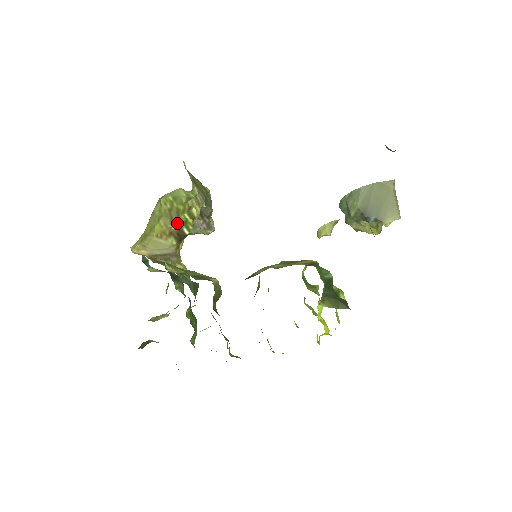
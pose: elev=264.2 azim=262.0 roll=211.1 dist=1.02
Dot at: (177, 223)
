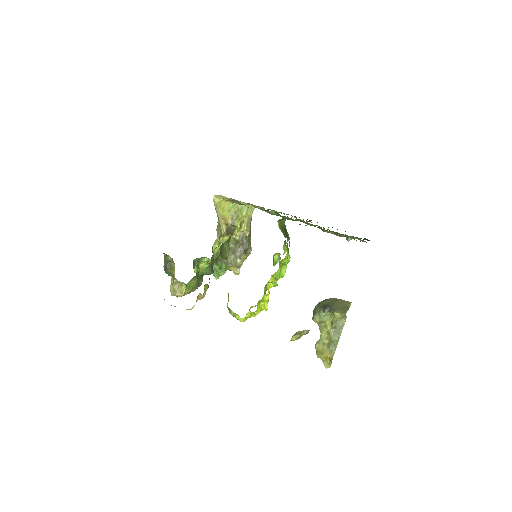
Dot at: (233, 223)
